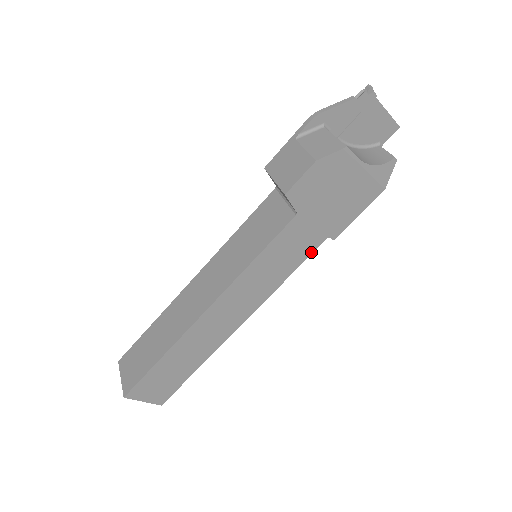
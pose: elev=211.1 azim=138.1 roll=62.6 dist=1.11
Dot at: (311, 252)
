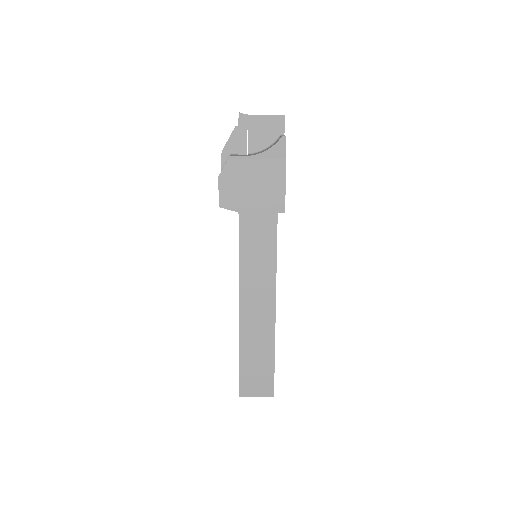
Dot at: (276, 230)
